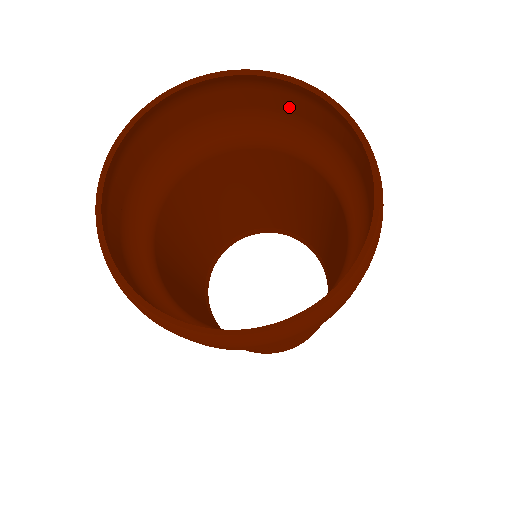
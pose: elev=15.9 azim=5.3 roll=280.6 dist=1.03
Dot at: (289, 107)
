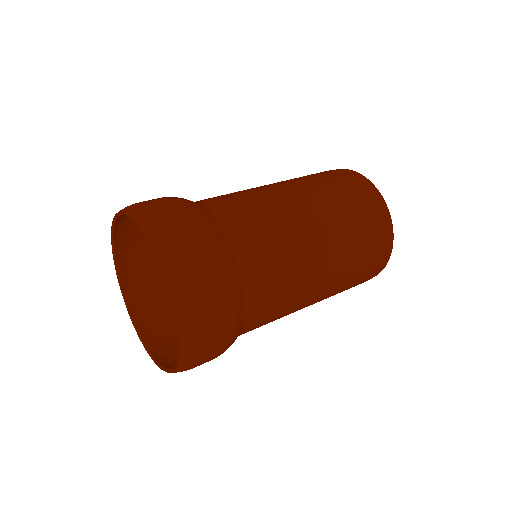
Dot at: (207, 282)
